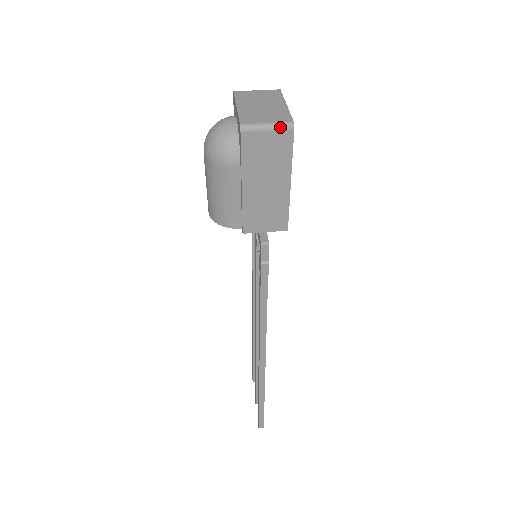
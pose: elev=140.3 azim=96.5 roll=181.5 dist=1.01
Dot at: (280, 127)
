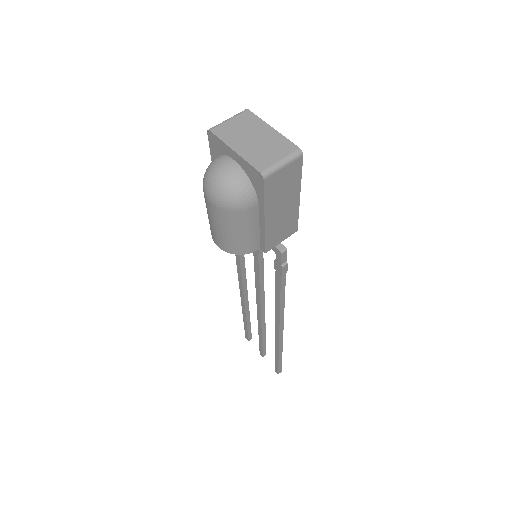
Dot at: (292, 159)
